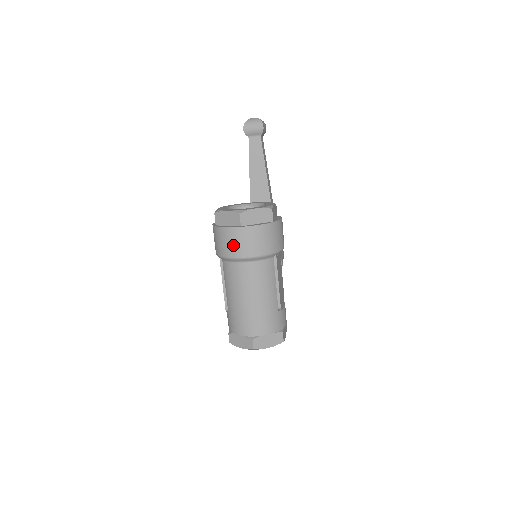
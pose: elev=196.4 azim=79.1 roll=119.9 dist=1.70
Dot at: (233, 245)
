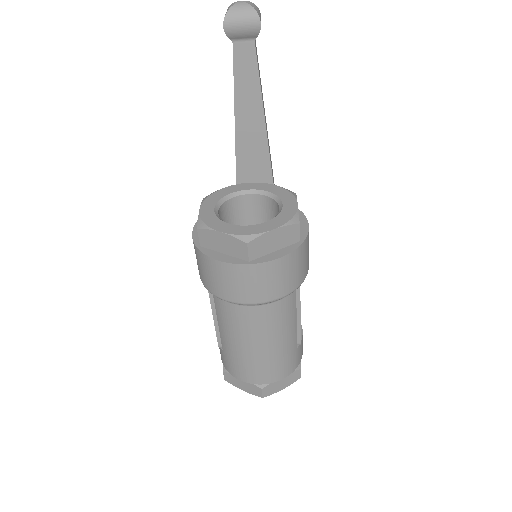
Dot at: (235, 287)
